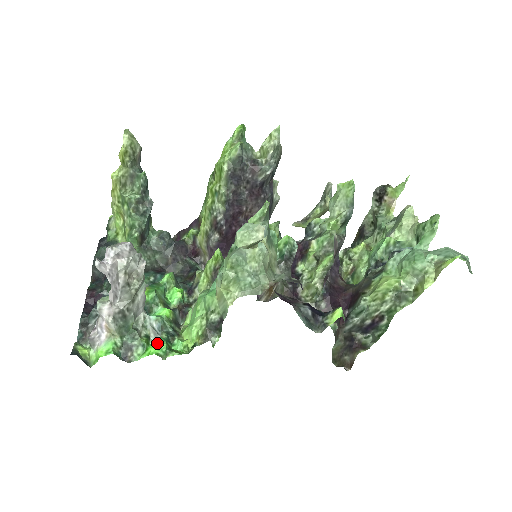
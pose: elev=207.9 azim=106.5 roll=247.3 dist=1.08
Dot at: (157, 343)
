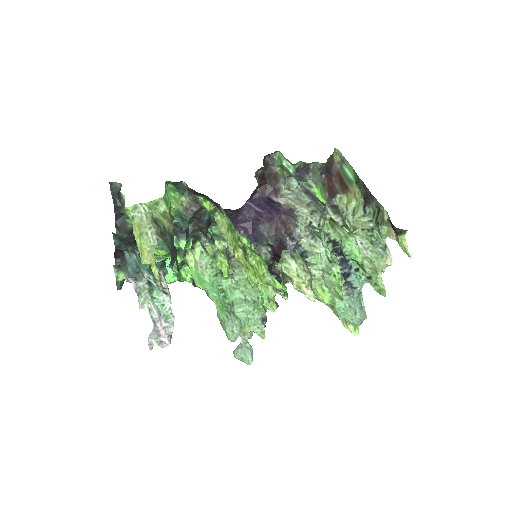
Dot at: (172, 282)
